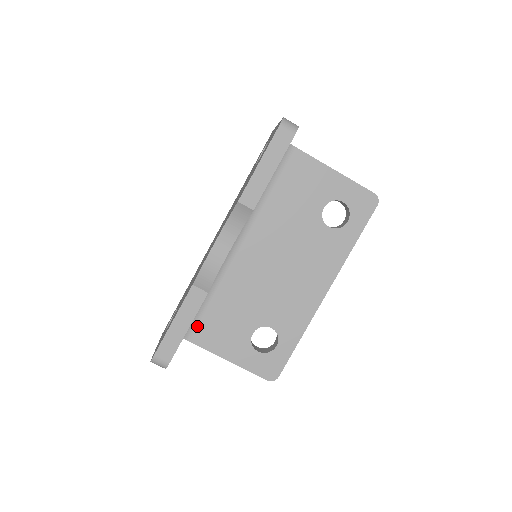
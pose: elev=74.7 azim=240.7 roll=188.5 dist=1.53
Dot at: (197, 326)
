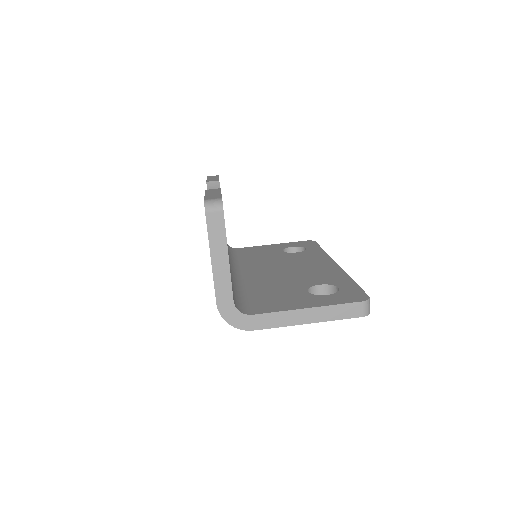
Dot at: (250, 307)
